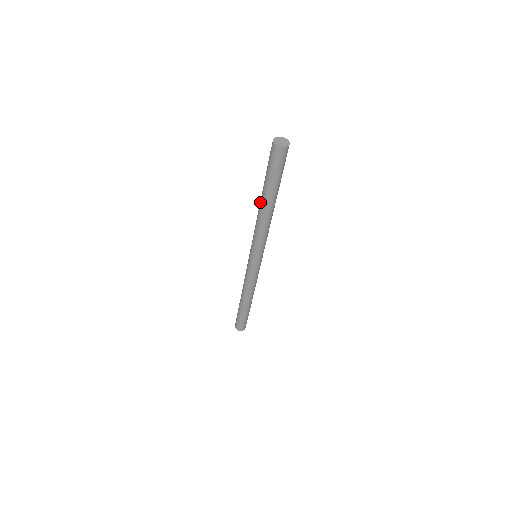
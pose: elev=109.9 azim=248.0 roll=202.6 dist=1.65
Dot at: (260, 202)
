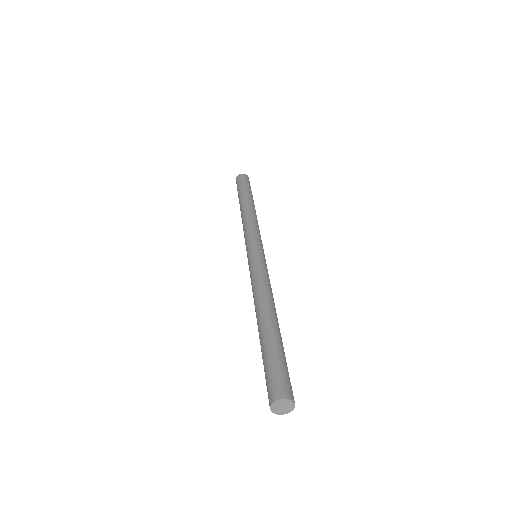
Dot at: occluded
